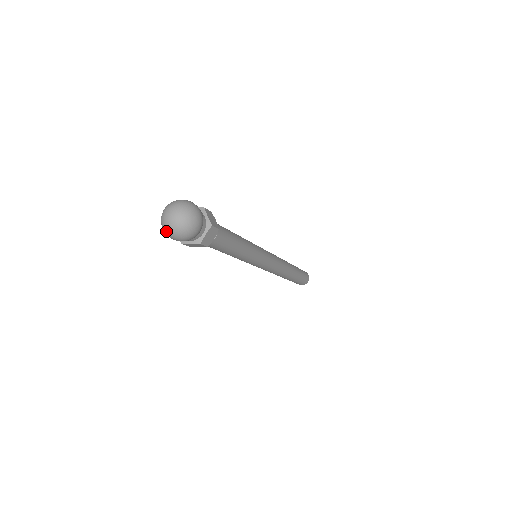
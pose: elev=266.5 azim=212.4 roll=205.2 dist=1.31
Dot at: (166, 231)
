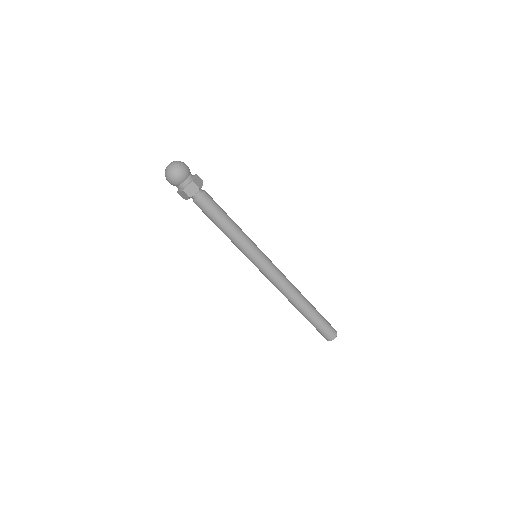
Dot at: (169, 173)
